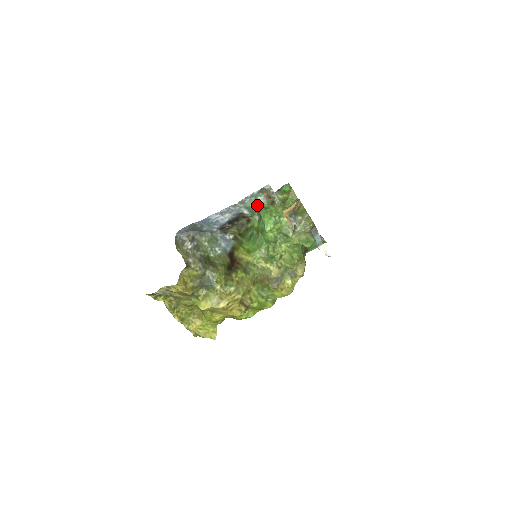
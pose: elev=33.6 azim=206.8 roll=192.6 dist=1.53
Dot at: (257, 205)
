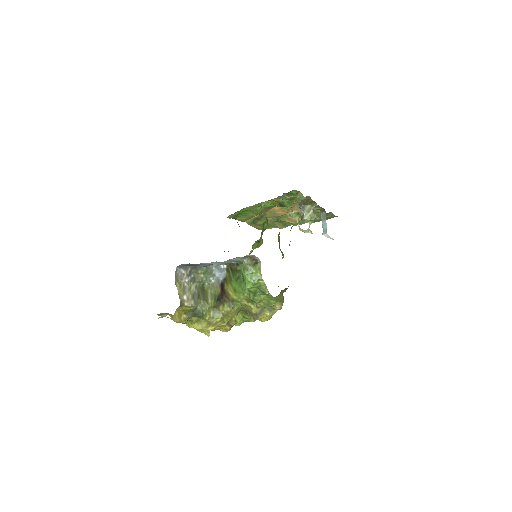
Dot at: (242, 262)
